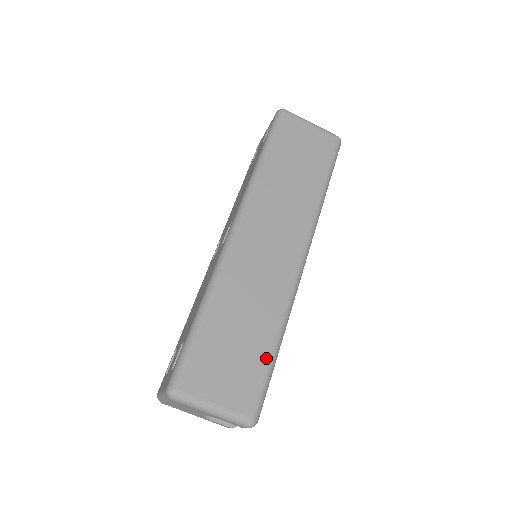
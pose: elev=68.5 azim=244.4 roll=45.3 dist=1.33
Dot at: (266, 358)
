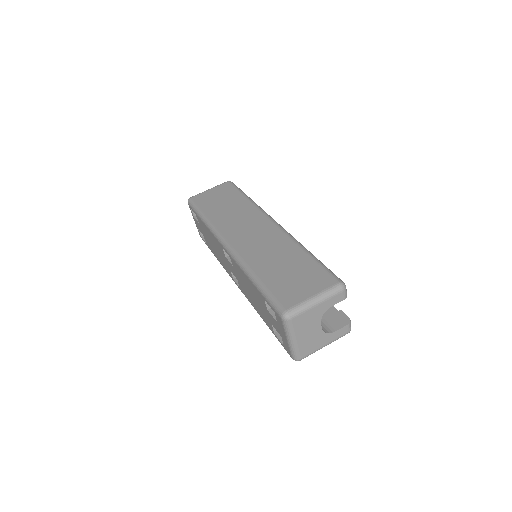
Dot at: (311, 261)
